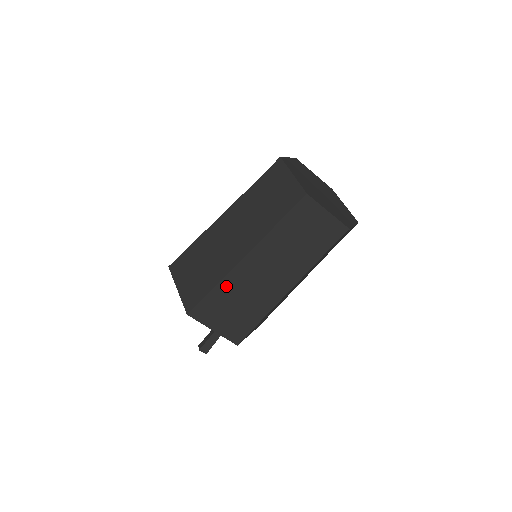
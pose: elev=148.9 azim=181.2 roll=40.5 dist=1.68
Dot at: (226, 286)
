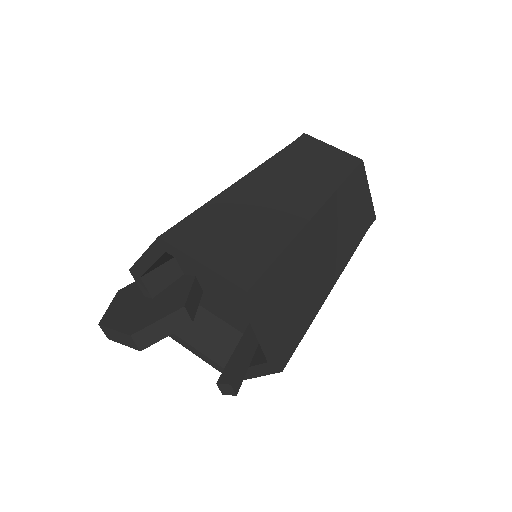
Dot at: (294, 252)
